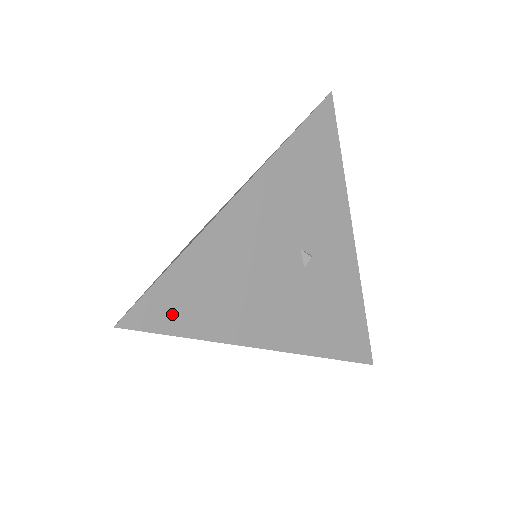
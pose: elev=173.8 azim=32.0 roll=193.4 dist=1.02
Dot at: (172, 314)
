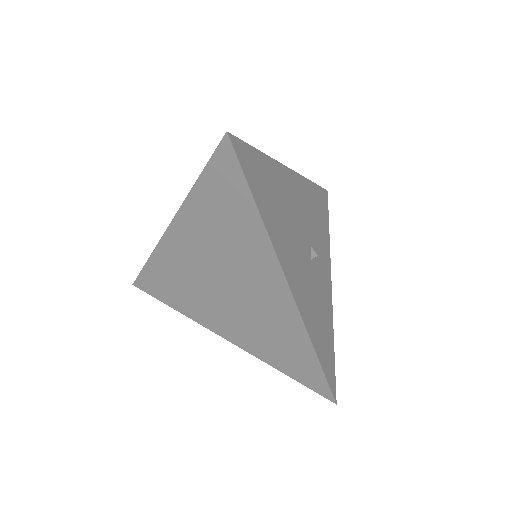
Dot at: (253, 176)
